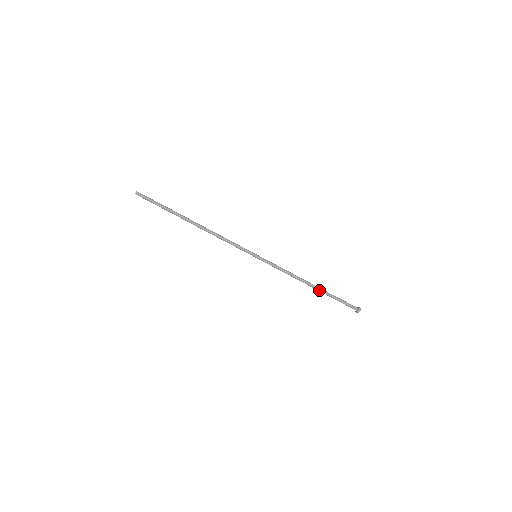
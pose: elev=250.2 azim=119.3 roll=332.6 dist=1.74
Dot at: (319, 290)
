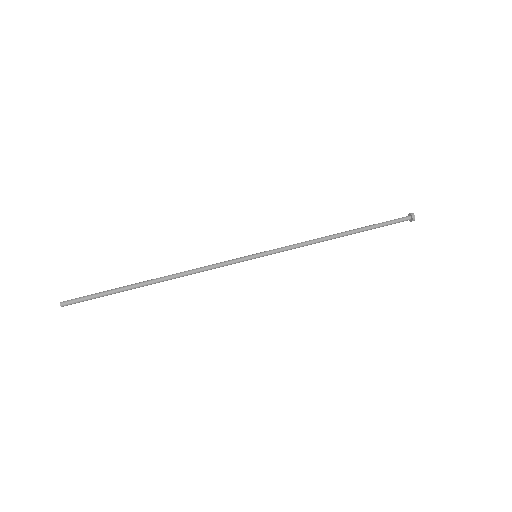
Dot at: (354, 231)
